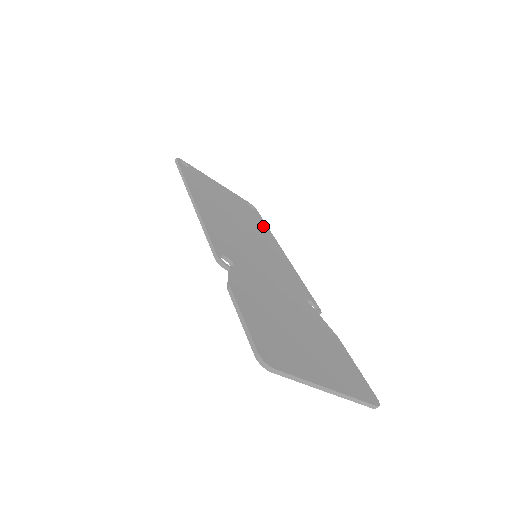
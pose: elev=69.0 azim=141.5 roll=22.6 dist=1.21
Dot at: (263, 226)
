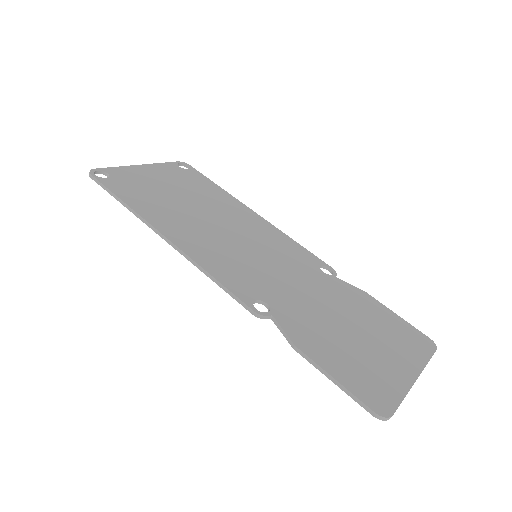
Dot at: (216, 190)
